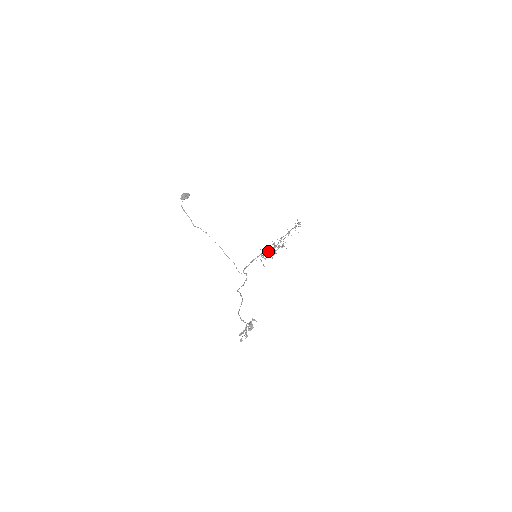
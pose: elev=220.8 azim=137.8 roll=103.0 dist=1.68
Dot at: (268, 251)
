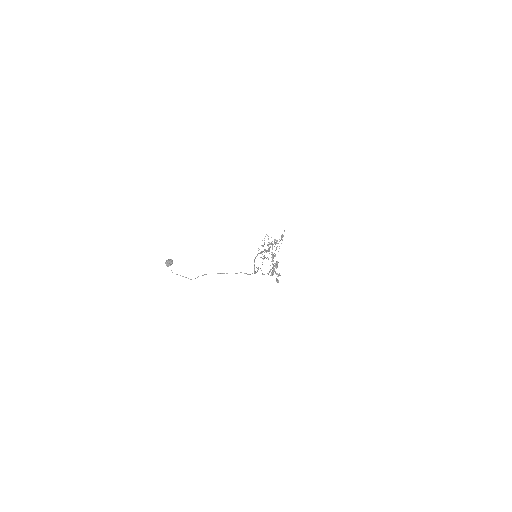
Dot at: (264, 249)
